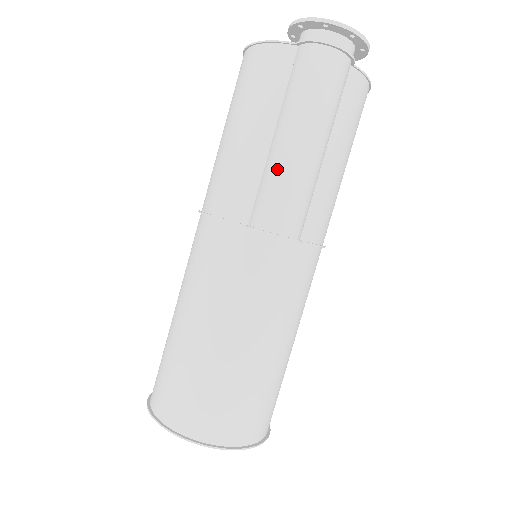
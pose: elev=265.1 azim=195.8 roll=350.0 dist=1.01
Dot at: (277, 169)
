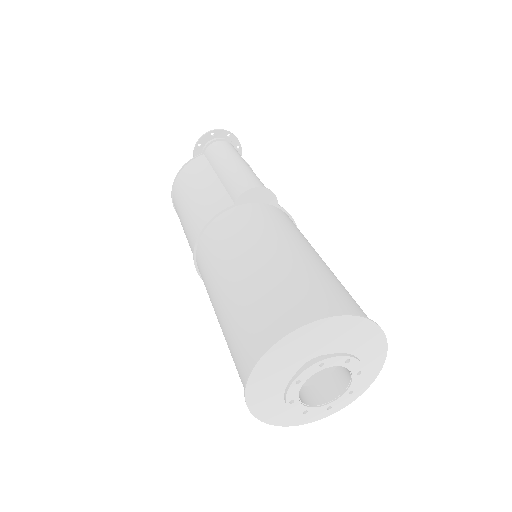
Dot at: (232, 174)
